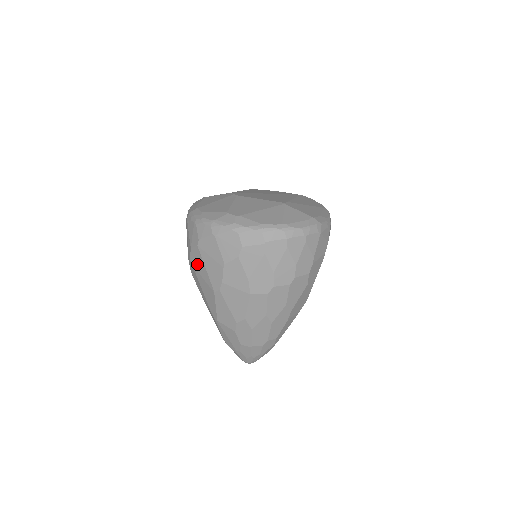
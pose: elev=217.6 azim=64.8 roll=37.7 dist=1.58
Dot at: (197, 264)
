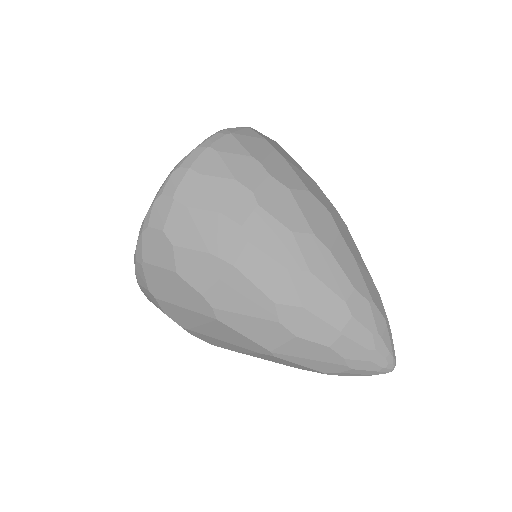
Dot at: (183, 319)
